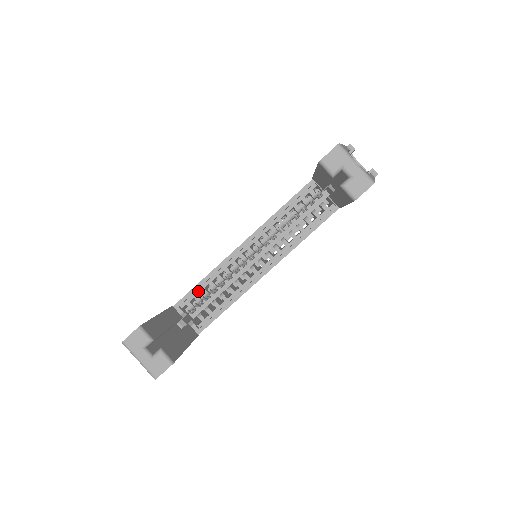
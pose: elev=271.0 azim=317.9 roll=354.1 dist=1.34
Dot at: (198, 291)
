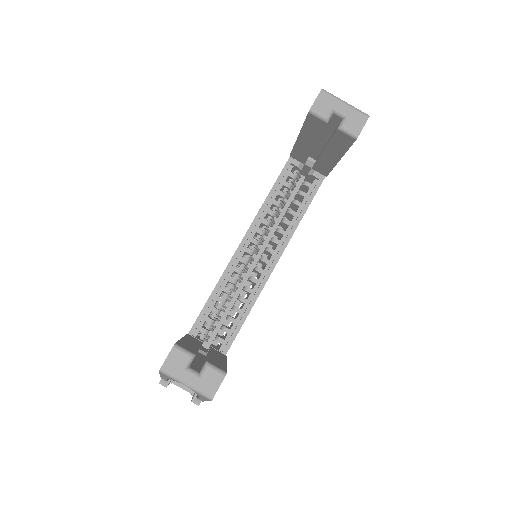
Dot at: (208, 312)
